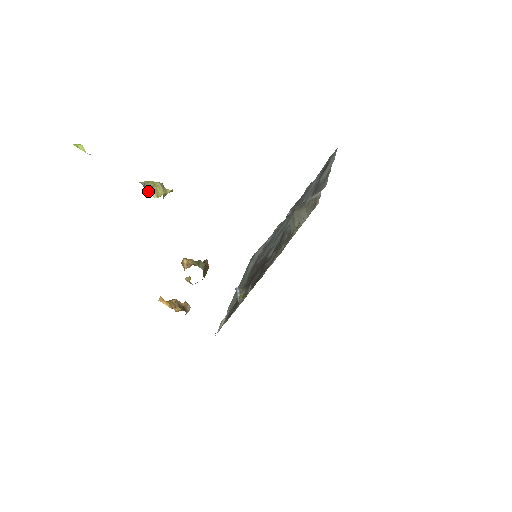
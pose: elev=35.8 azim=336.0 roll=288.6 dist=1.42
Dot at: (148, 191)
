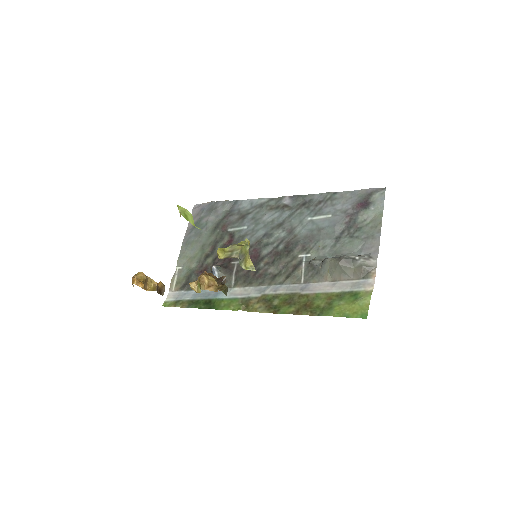
Dot at: (240, 263)
